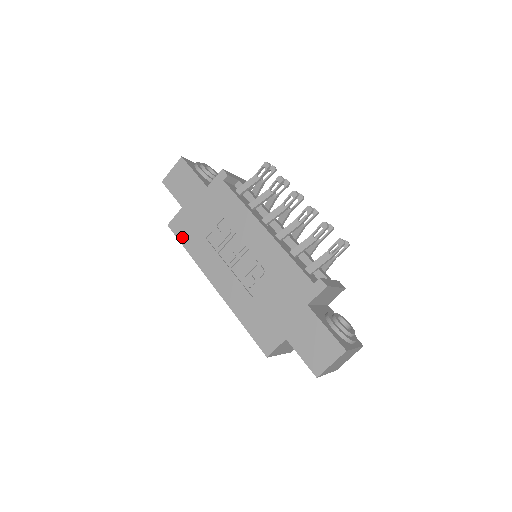
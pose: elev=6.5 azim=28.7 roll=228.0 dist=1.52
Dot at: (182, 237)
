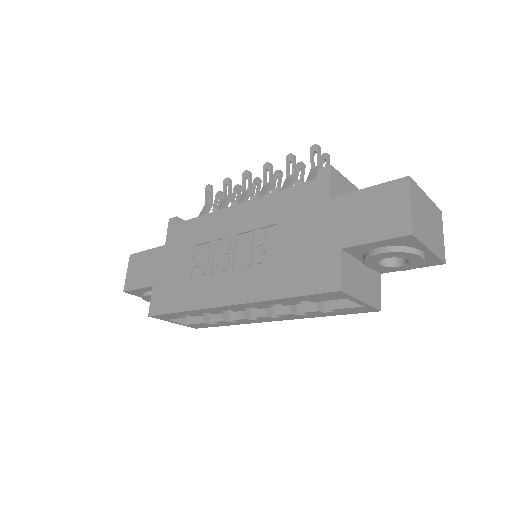
Dot at: (168, 307)
